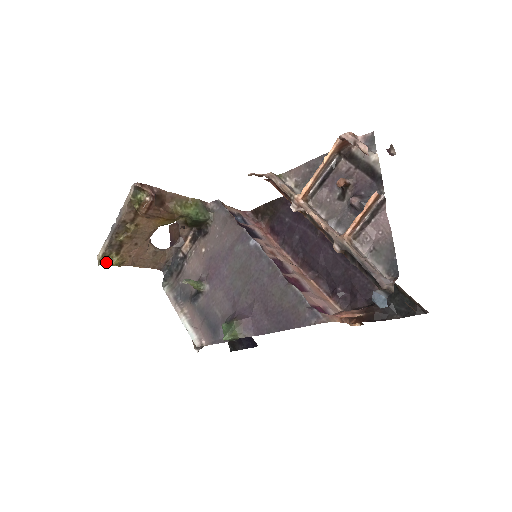
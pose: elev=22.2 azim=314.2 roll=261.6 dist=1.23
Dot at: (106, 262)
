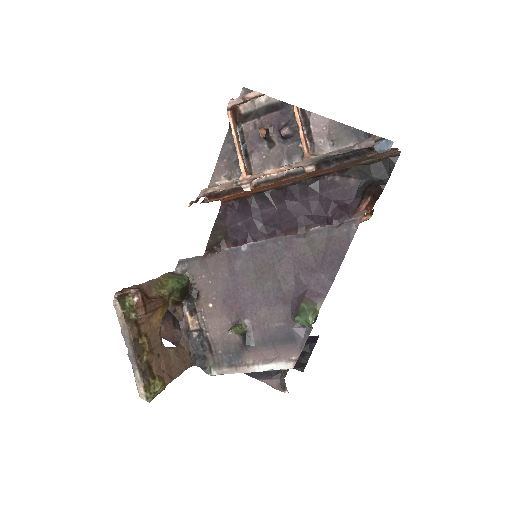
Dot at: (153, 393)
